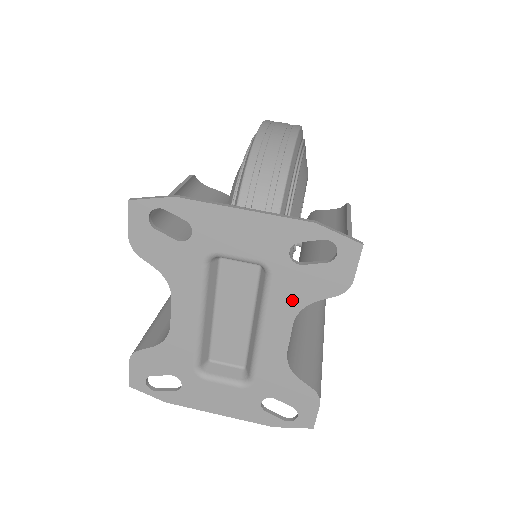
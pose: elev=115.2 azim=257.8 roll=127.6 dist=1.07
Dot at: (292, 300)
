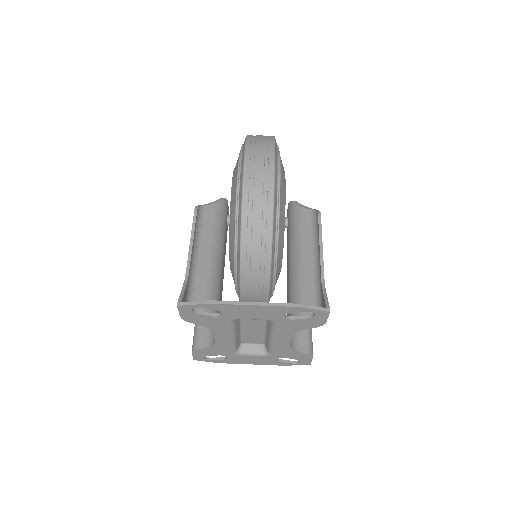
Dot at: (290, 330)
